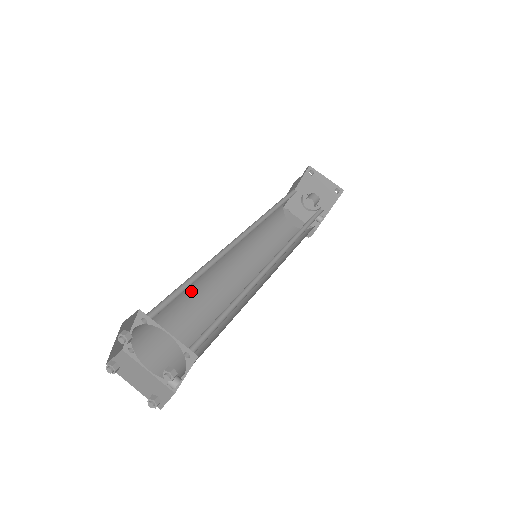
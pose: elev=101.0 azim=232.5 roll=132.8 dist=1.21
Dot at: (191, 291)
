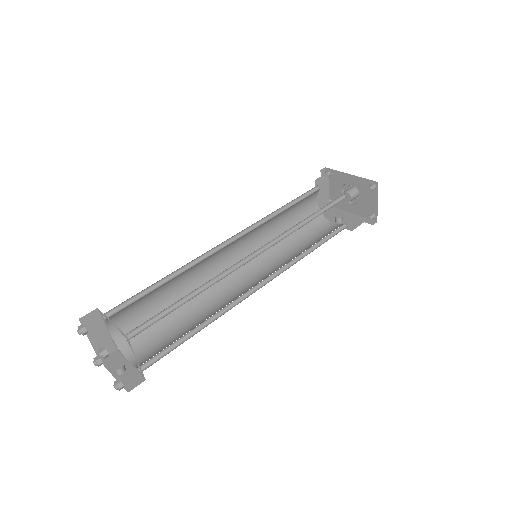
Dot at: occluded
